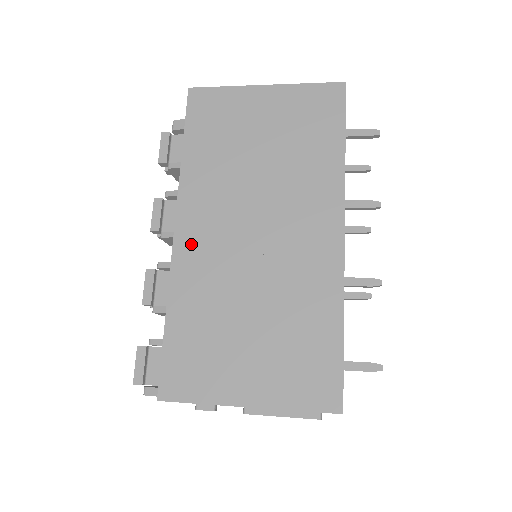
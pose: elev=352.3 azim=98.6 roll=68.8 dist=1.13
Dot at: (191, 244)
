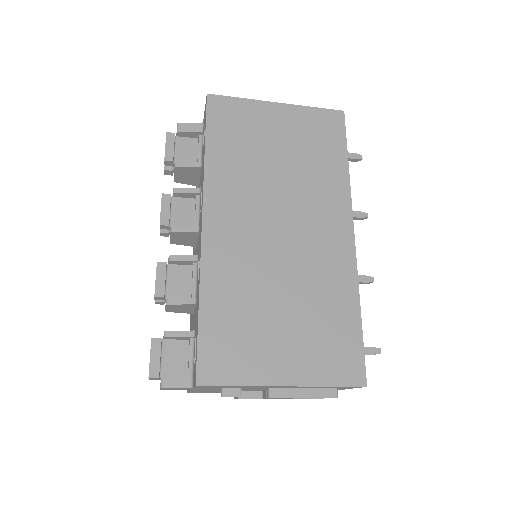
Dot at: (220, 236)
